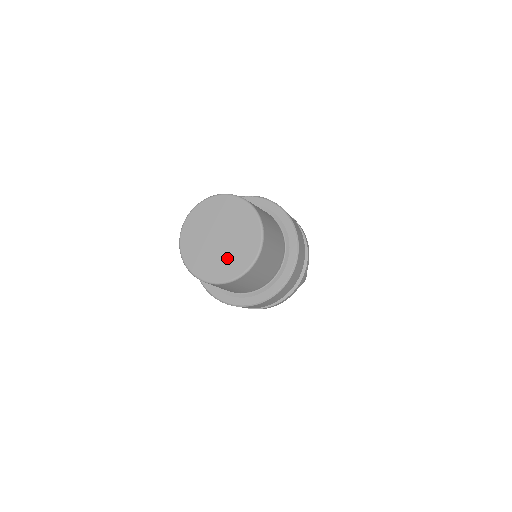
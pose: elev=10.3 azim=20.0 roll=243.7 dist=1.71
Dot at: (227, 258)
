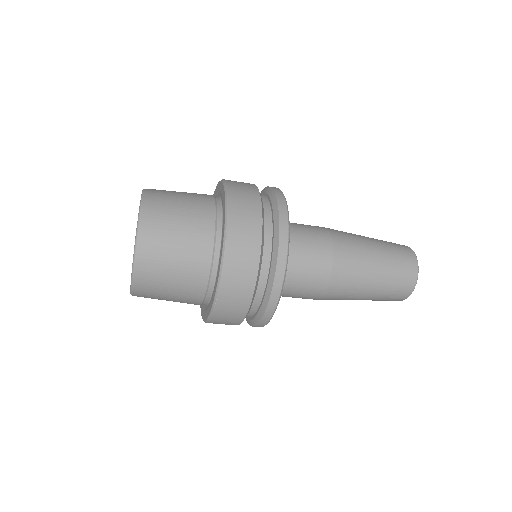
Dot at: occluded
